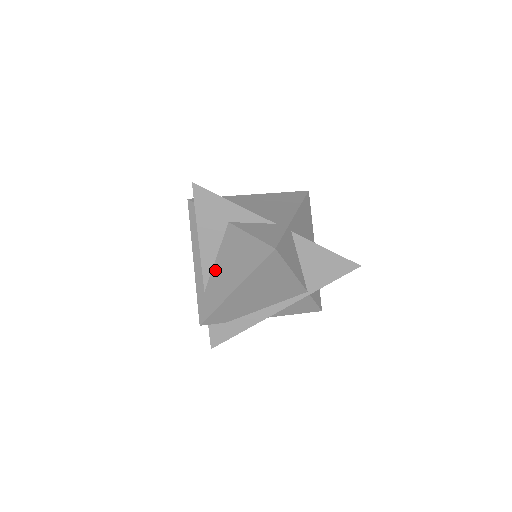
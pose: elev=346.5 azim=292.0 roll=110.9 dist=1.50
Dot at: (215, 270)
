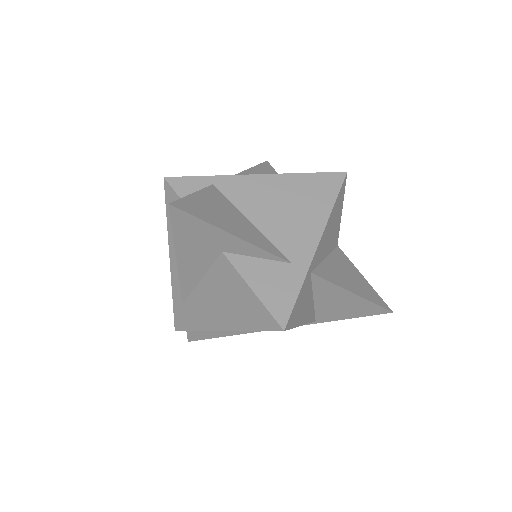
Dot at: (198, 292)
